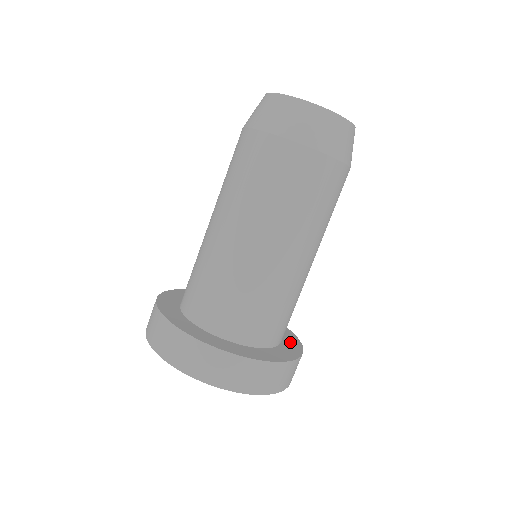
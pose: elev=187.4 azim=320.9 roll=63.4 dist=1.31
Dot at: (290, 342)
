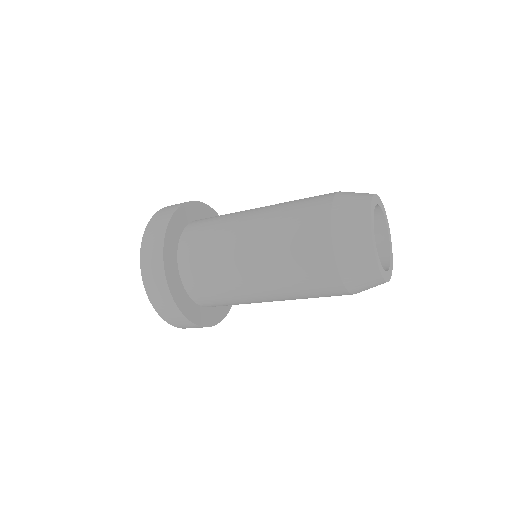
Dot at: occluded
